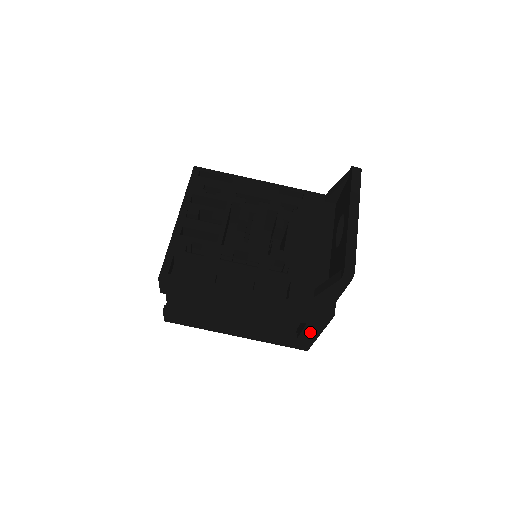
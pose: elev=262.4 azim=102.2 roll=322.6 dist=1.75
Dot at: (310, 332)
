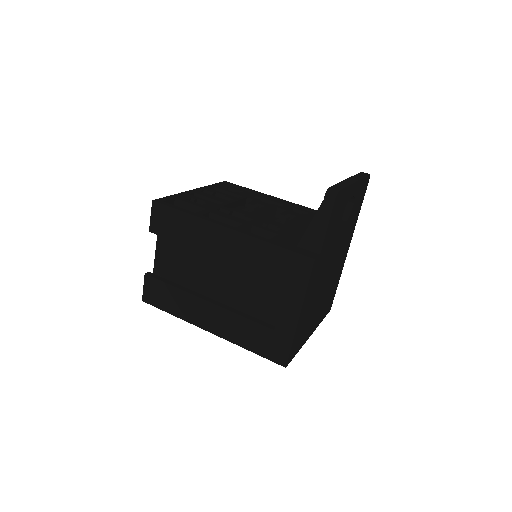
Dot at: (289, 309)
